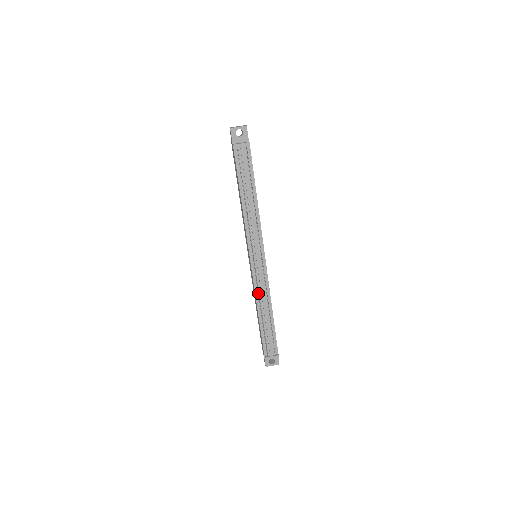
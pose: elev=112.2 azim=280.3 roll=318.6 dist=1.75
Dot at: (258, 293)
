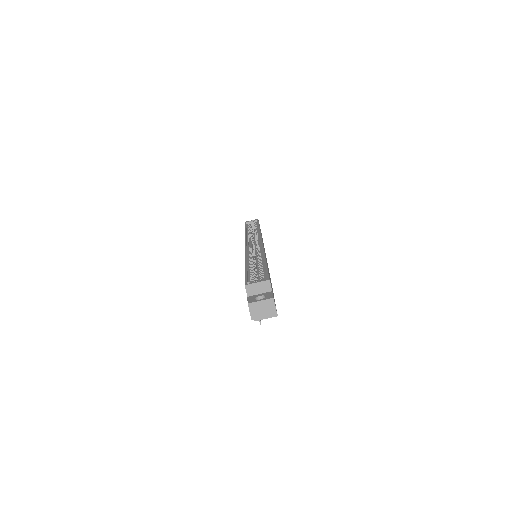
Dot at: occluded
